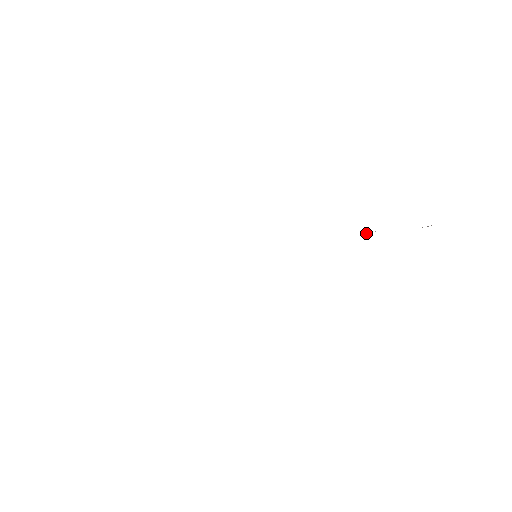
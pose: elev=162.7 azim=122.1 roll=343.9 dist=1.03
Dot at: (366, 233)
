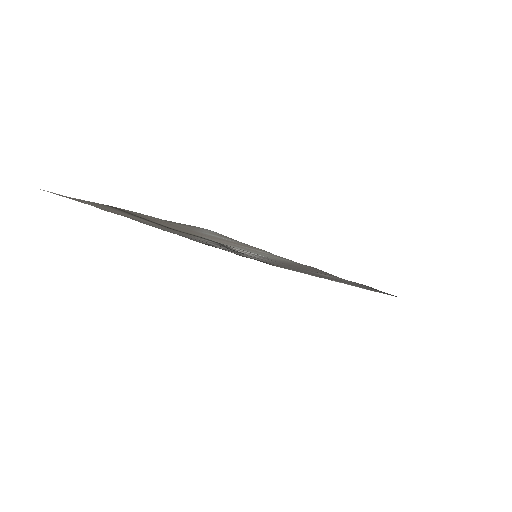
Dot at: occluded
